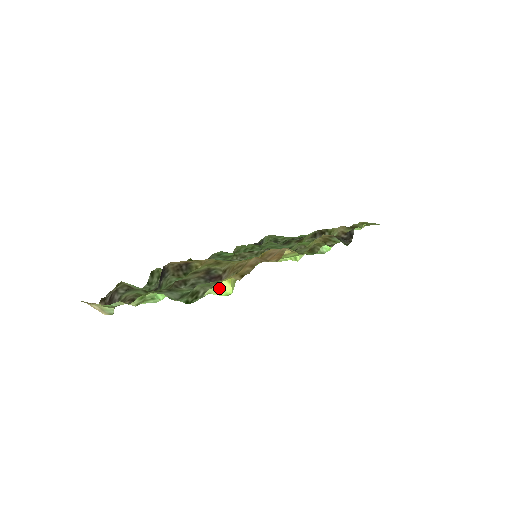
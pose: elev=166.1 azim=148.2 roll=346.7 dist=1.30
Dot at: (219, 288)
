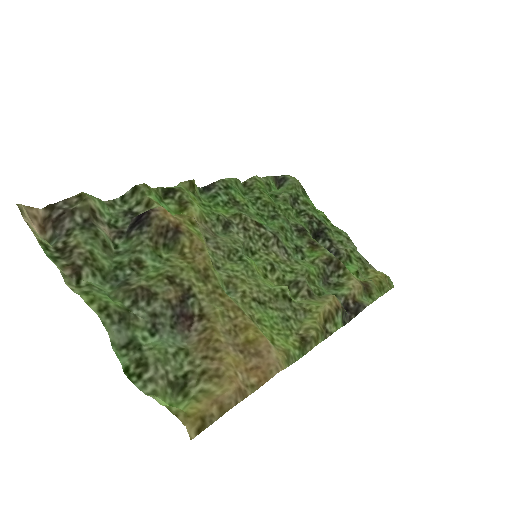
Dot at: (168, 407)
